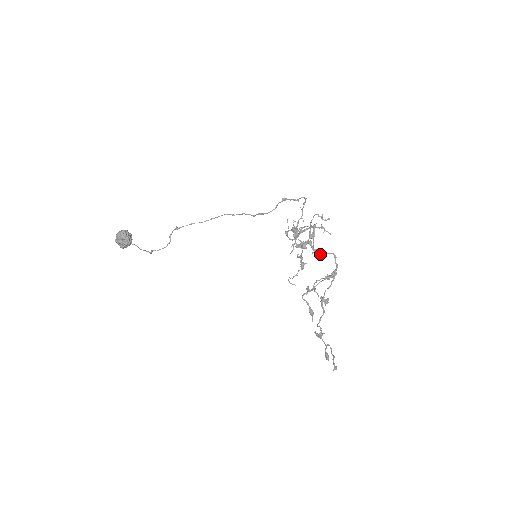
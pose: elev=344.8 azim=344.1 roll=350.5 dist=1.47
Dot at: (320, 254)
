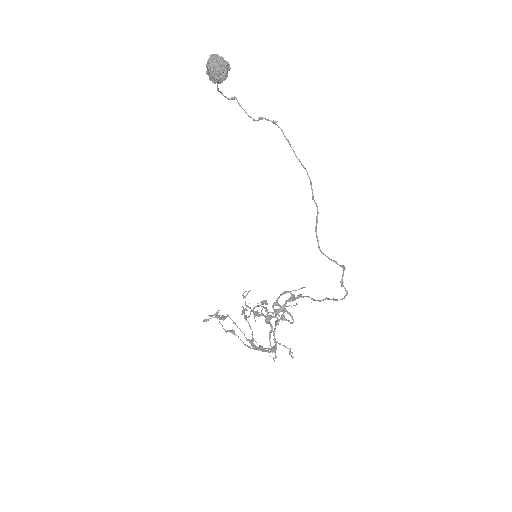
Dot at: (275, 327)
